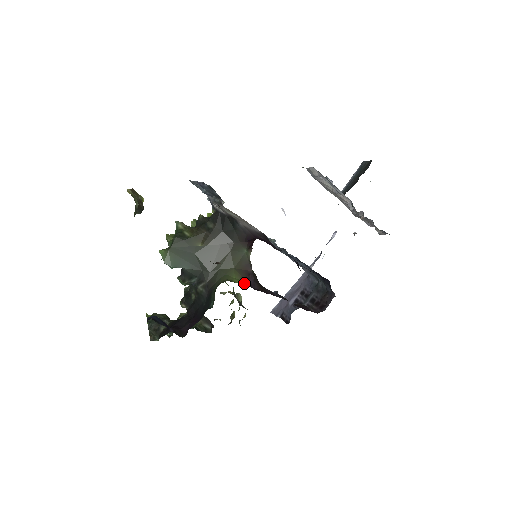
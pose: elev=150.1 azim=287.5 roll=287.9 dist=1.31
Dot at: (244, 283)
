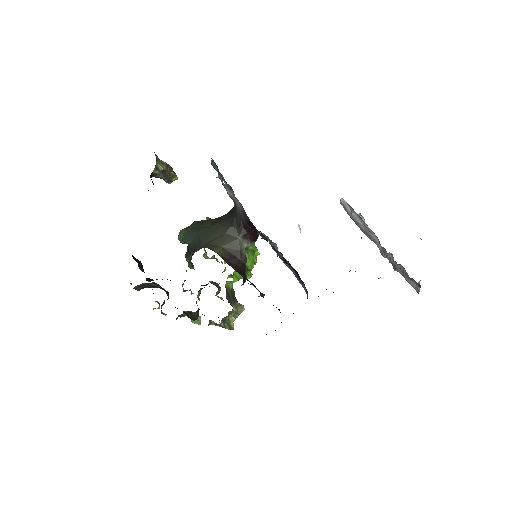
Dot at: (220, 255)
